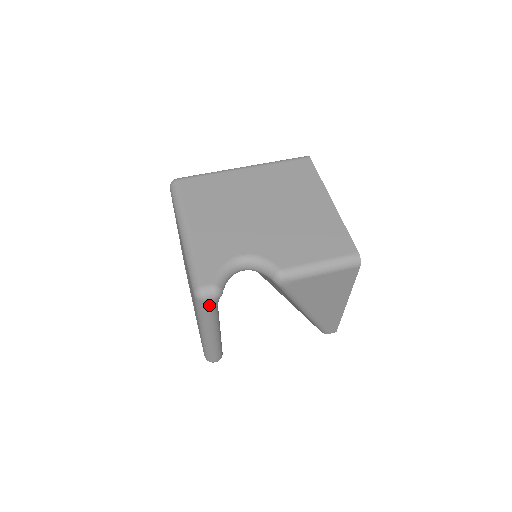
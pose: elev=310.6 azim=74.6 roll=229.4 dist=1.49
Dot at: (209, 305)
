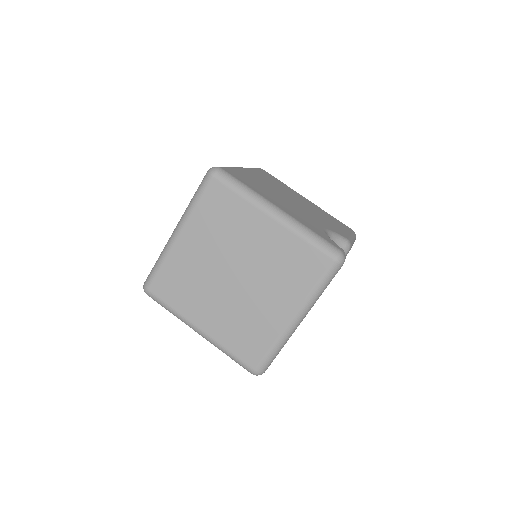
Dot at: (337, 272)
